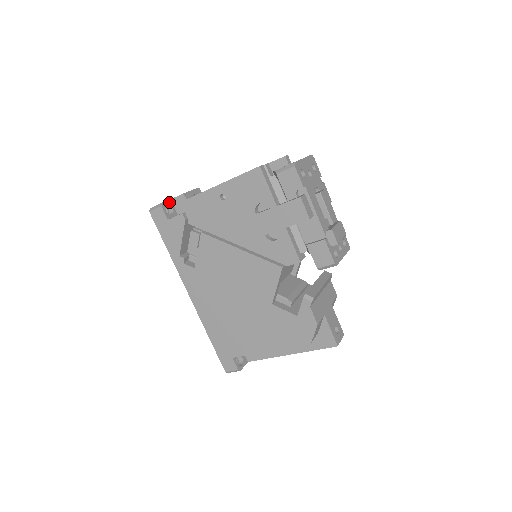
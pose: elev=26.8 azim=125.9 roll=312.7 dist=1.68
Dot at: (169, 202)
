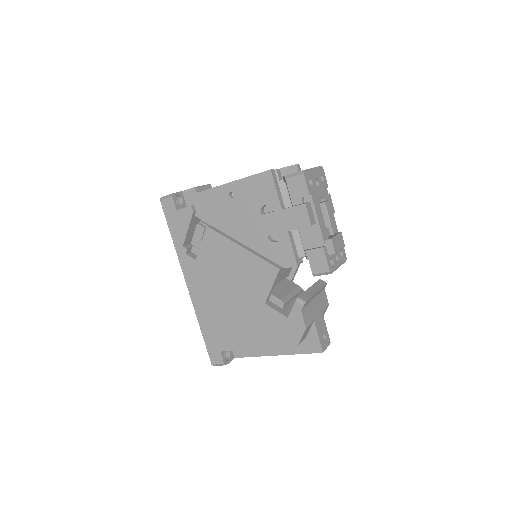
Dot at: (180, 194)
